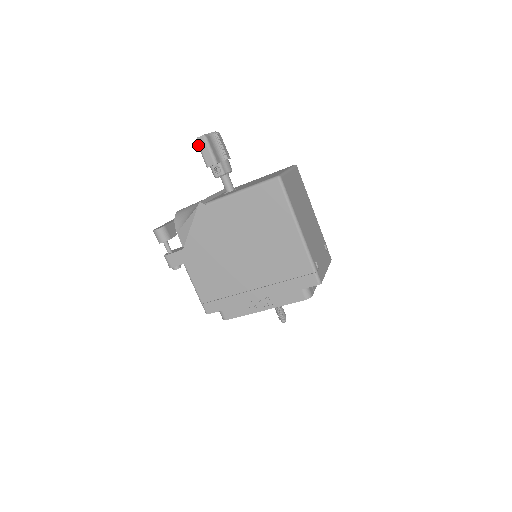
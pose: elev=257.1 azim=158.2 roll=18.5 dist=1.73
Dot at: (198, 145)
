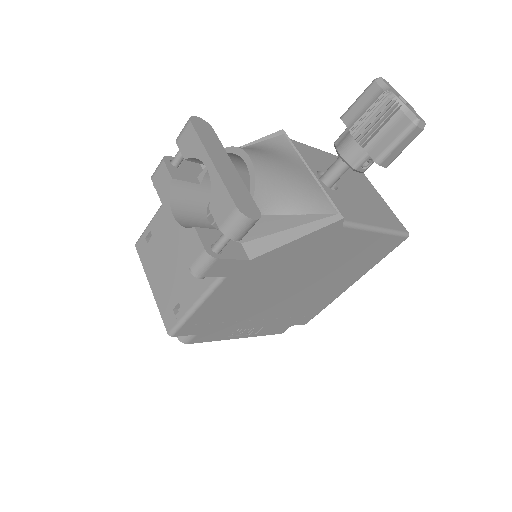
Dot at: (410, 131)
